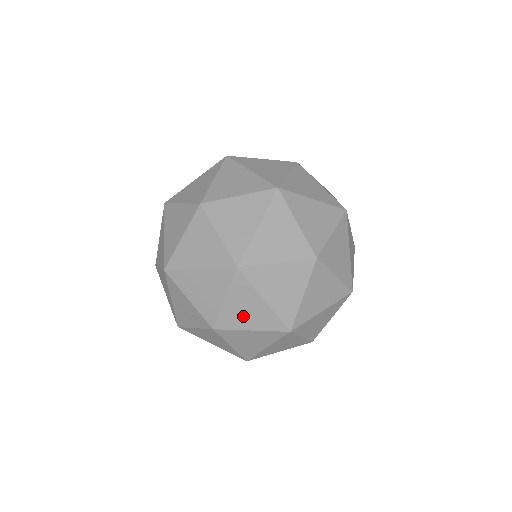
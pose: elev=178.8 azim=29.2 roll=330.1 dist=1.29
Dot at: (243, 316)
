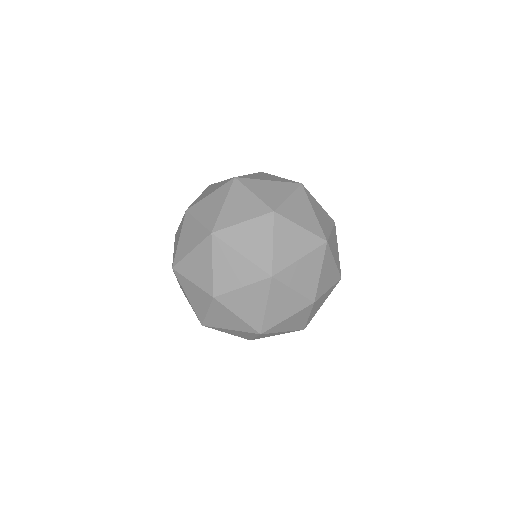
Dot at: (242, 305)
